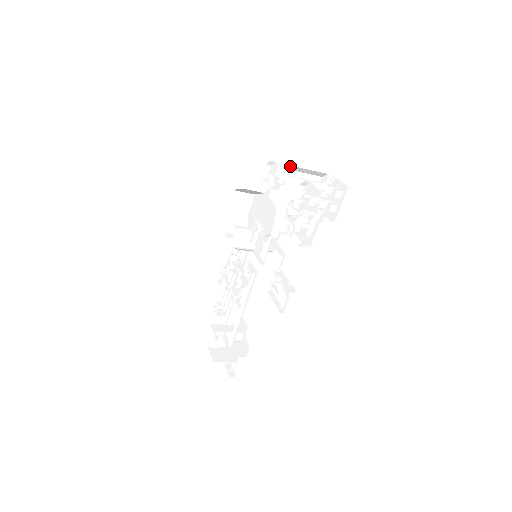
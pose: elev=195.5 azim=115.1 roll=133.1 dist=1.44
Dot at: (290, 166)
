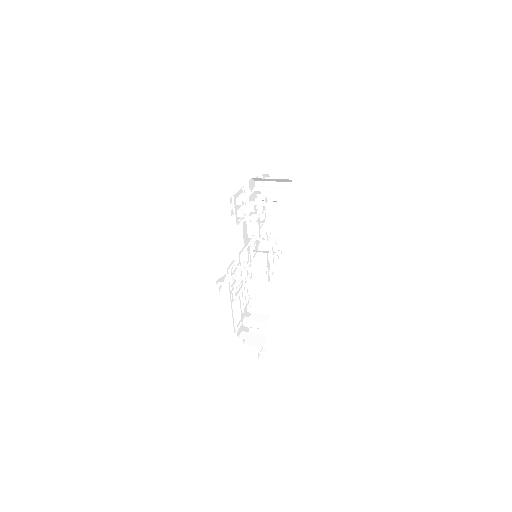
Dot at: (255, 178)
